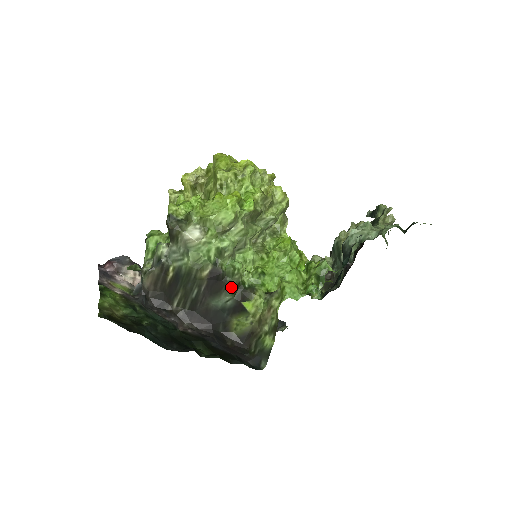
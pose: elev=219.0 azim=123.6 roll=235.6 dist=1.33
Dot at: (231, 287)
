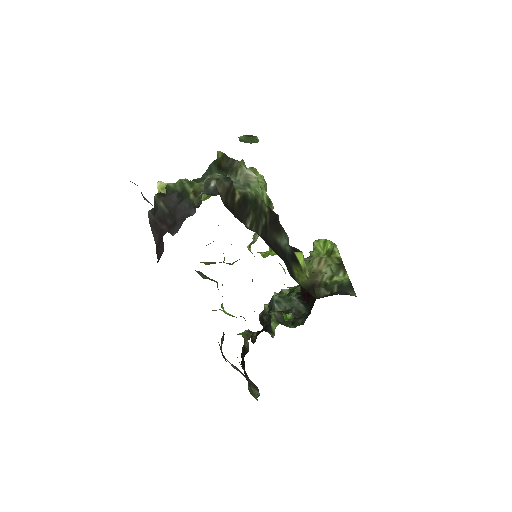
Dot at: occluded
